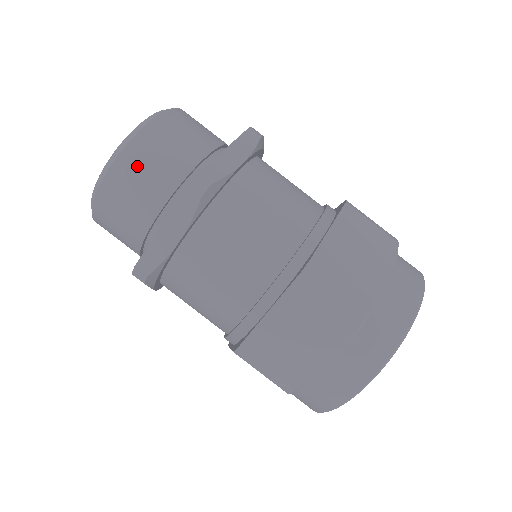
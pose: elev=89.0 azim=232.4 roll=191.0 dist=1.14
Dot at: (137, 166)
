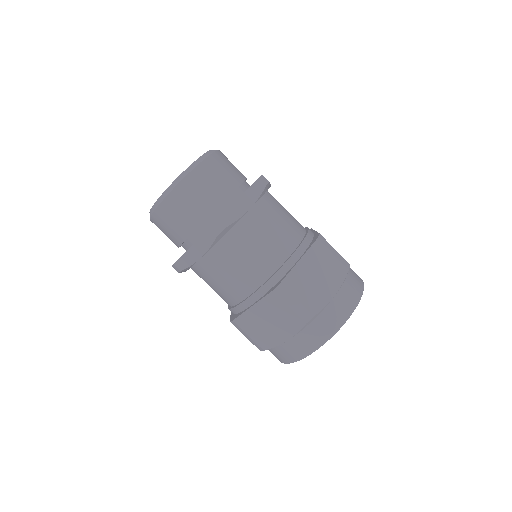
Dot at: (180, 203)
